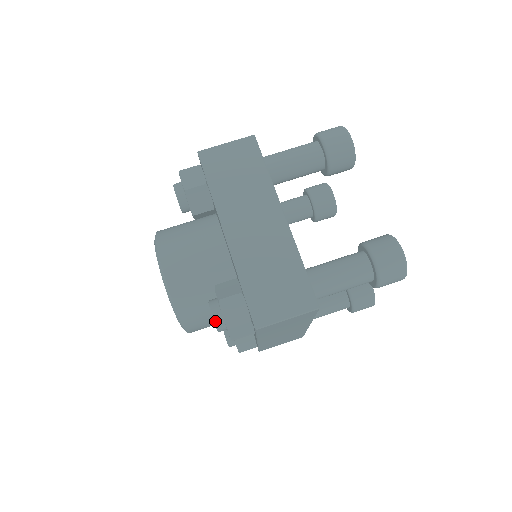
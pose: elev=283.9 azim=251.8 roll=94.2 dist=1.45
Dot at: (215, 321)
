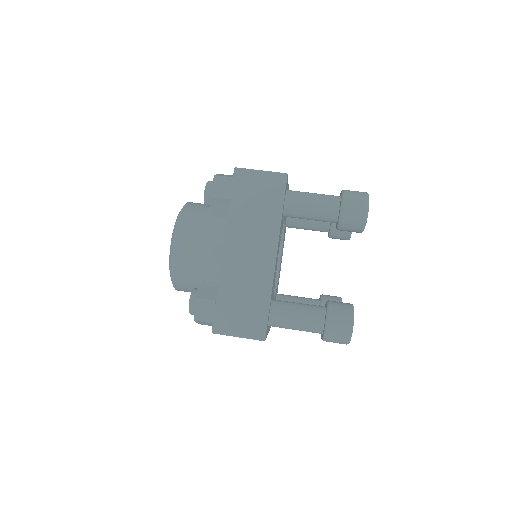
Dot at: (208, 181)
